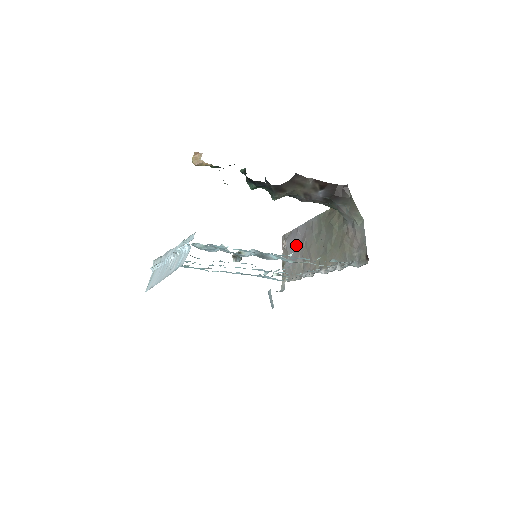
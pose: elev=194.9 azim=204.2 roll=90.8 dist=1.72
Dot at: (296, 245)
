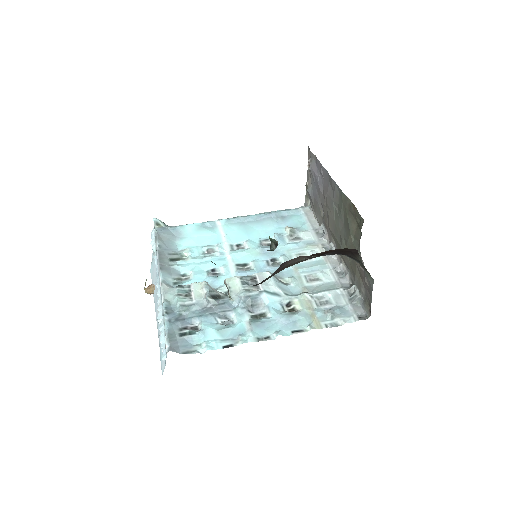
Dot at: (318, 186)
